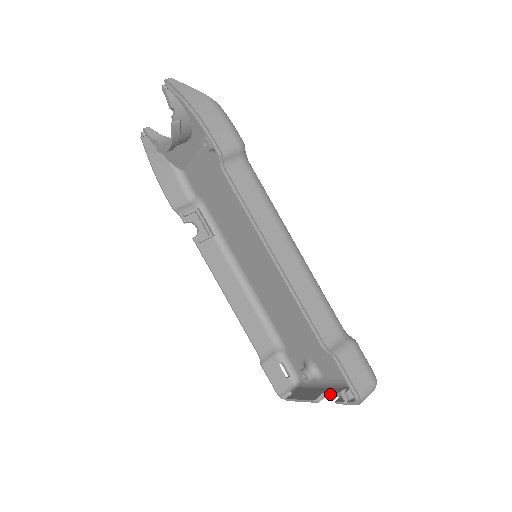
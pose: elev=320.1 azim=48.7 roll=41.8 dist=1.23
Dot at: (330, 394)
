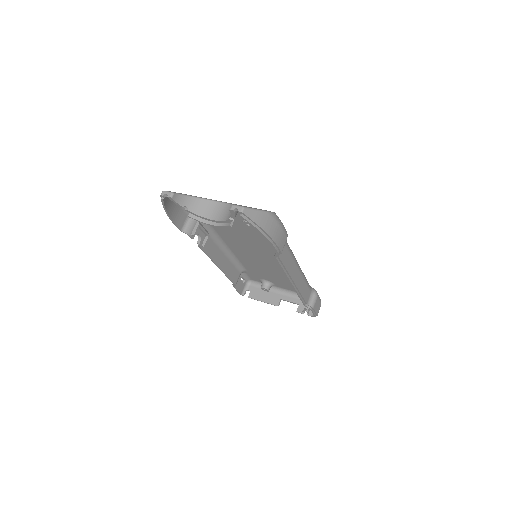
Dot at: occluded
